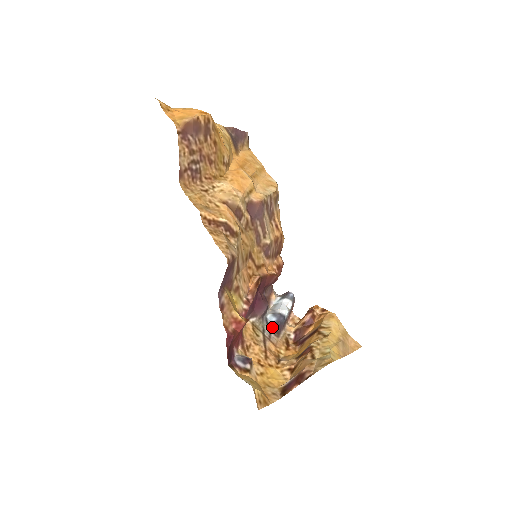
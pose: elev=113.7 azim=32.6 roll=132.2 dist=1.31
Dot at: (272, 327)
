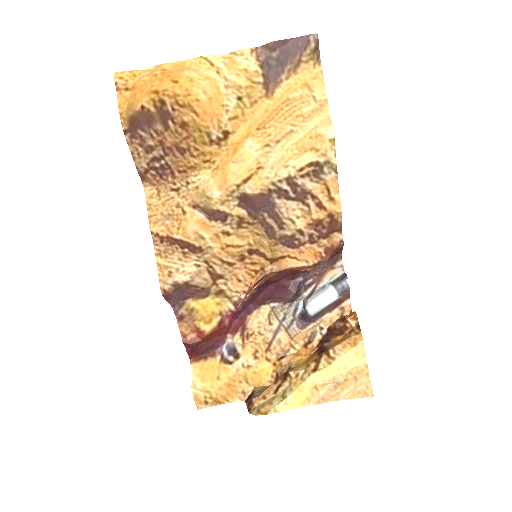
Dot at: (298, 316)
